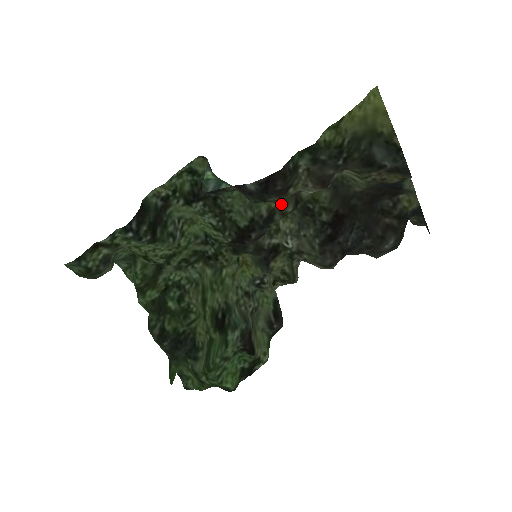
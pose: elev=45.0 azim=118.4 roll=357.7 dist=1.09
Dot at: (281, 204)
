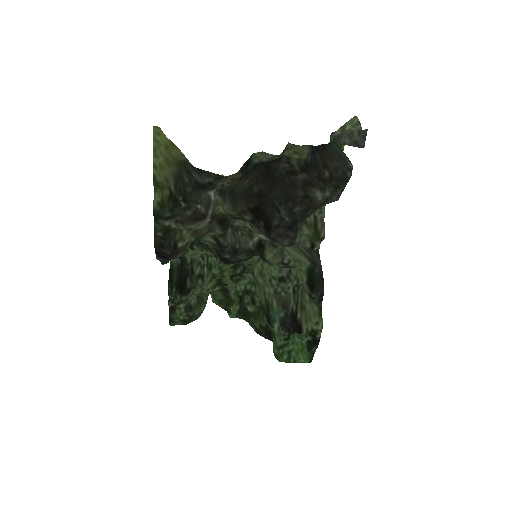
Dot at: (211, 232)
